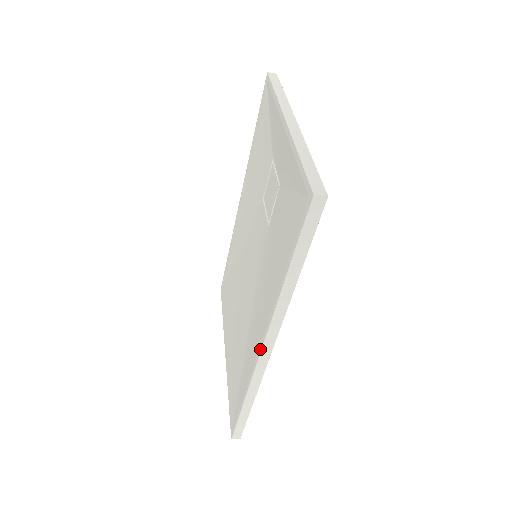
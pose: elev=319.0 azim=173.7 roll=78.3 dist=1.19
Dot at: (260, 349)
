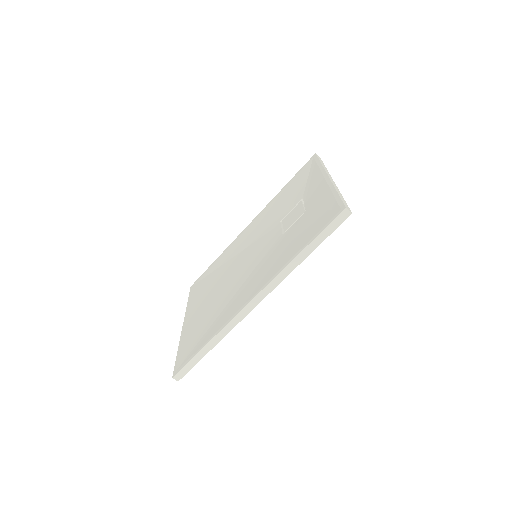
Dot at: (248, 302)
